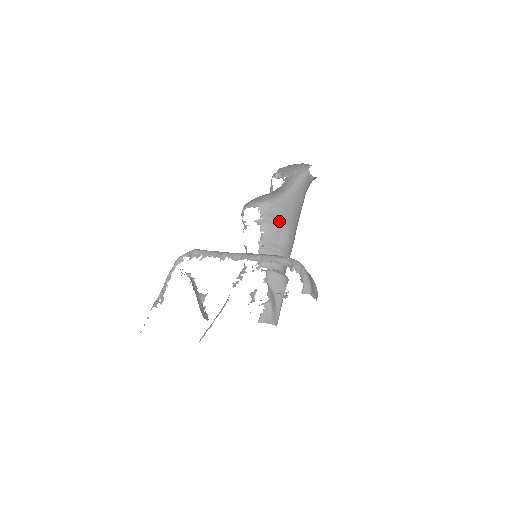
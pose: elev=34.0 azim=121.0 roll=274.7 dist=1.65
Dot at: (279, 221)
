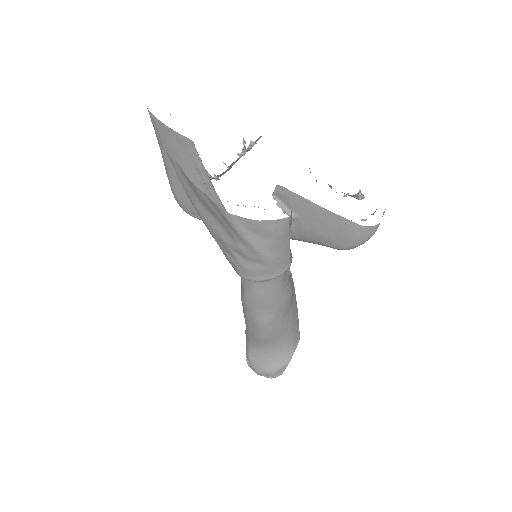
Dot at: occluded
